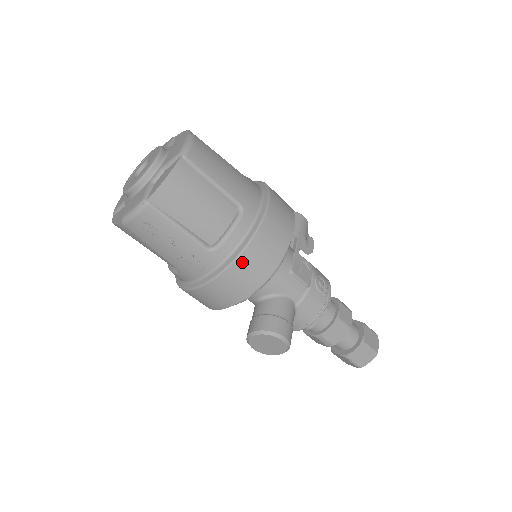
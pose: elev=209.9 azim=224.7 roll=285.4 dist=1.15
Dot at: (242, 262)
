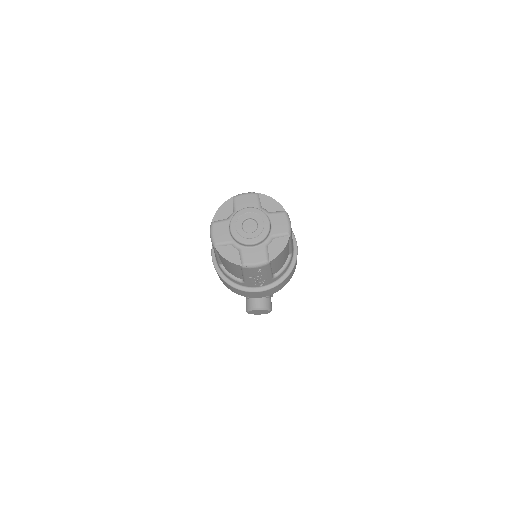
Dot at: (283, 283)
